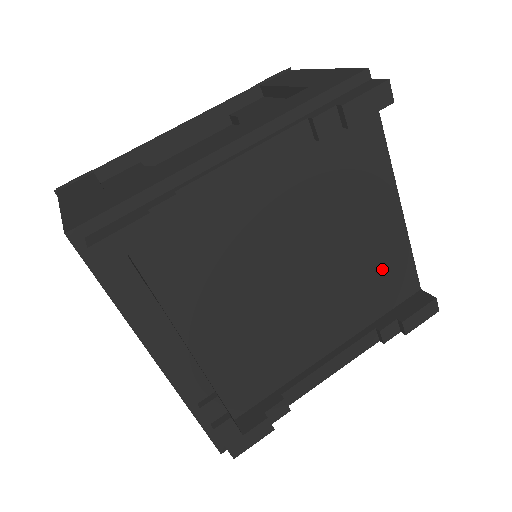
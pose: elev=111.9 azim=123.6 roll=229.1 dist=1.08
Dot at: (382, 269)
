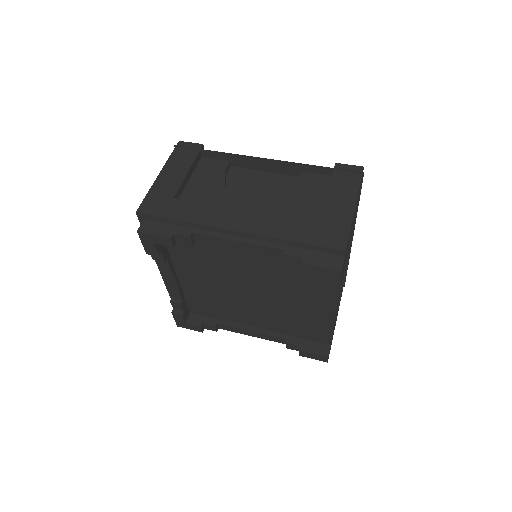
Dot at: (308, 322)
